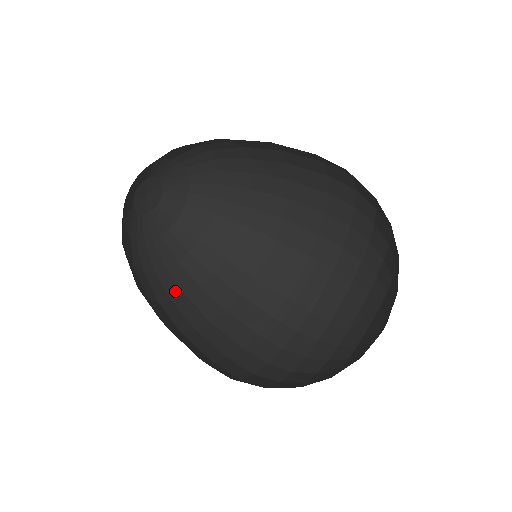
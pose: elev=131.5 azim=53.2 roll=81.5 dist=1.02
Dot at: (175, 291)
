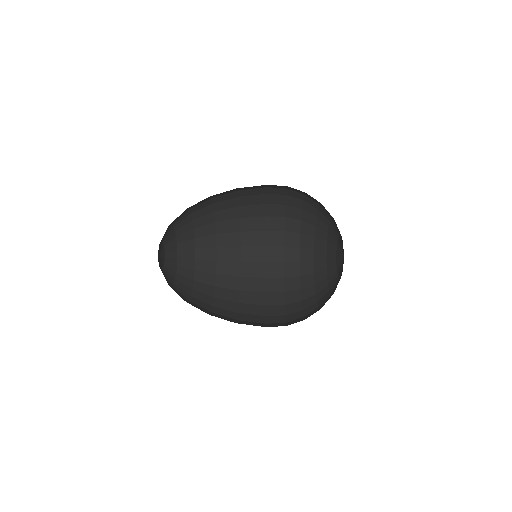
Dot at: occluded
